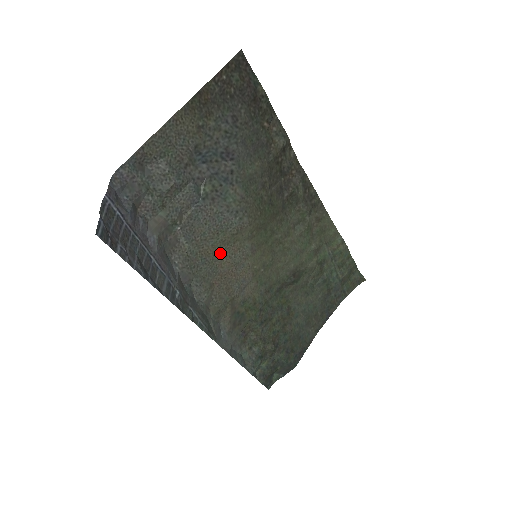
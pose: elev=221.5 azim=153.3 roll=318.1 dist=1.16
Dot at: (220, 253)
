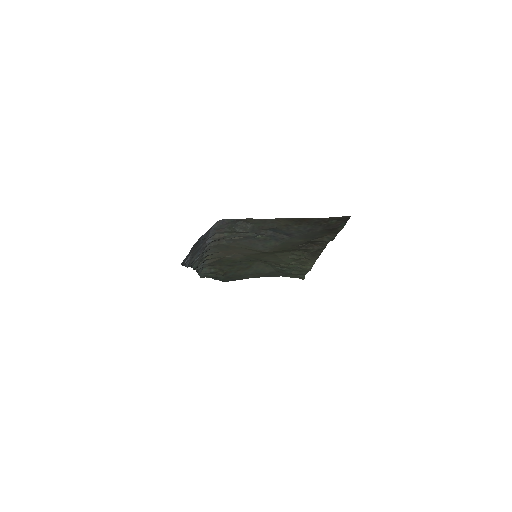
Dot at: (239, 248)
